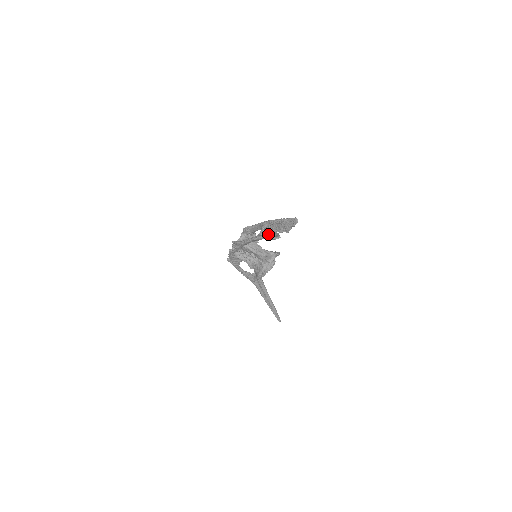
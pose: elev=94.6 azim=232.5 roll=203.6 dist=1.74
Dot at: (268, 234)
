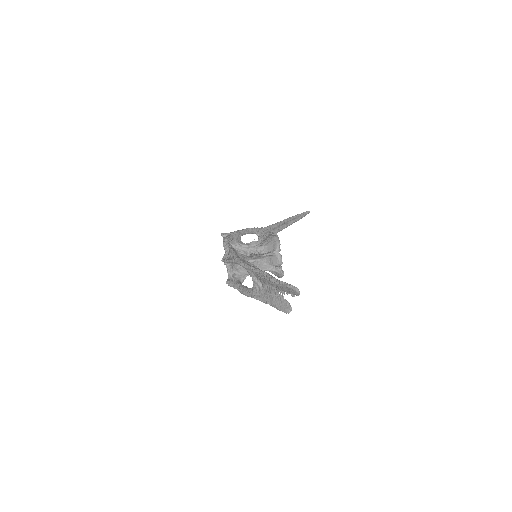
Dot at: (269, 297)
